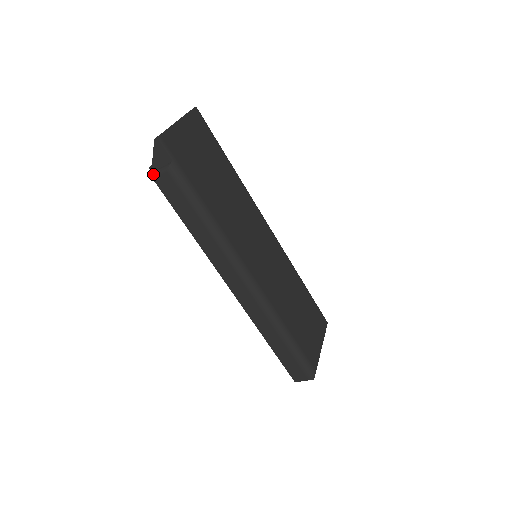
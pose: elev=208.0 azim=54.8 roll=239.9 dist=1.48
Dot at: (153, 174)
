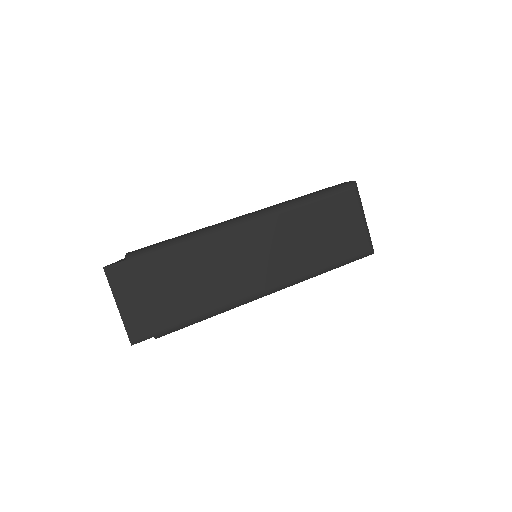
Dot at: occluded
